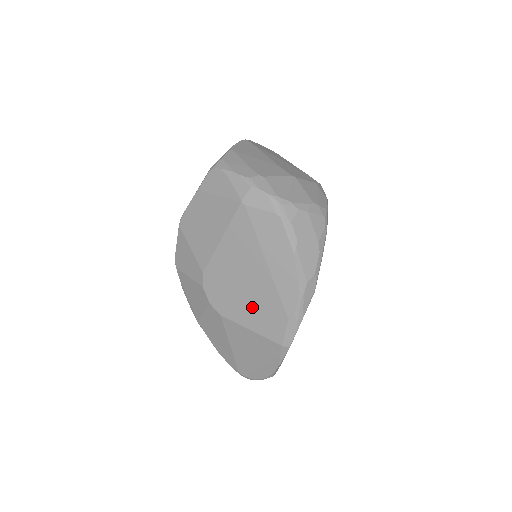
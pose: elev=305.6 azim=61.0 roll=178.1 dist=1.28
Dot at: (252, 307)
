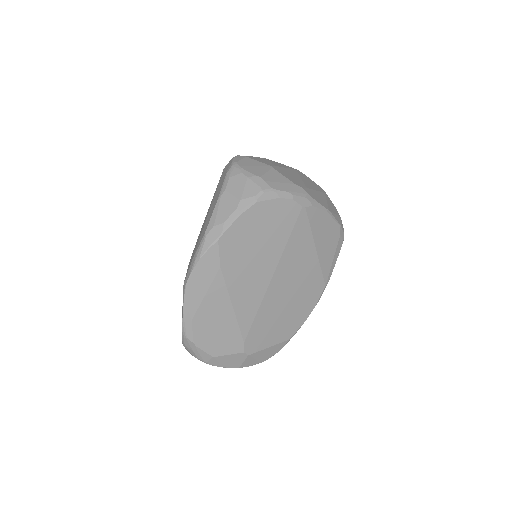
Dot at: occluded
